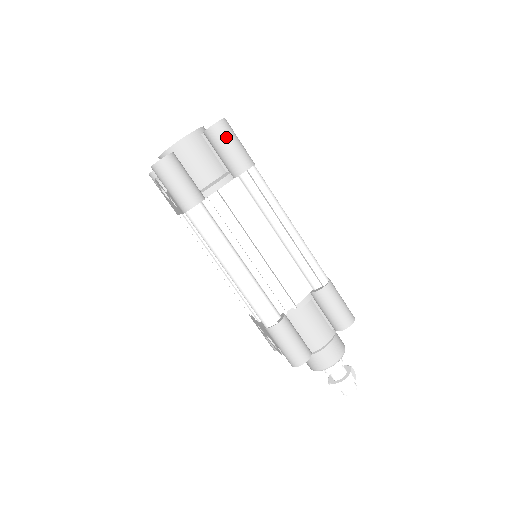
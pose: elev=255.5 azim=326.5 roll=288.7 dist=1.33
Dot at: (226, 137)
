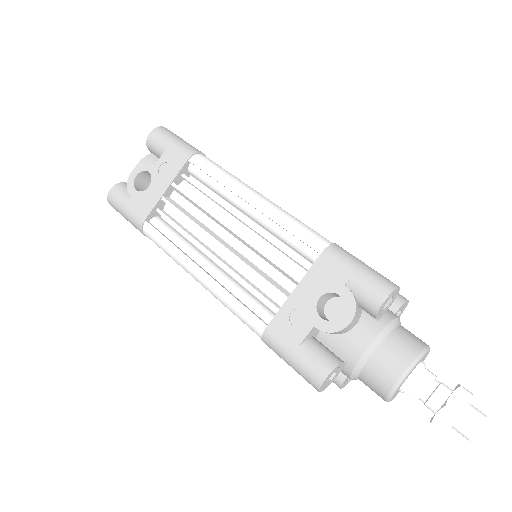
Dot at: occluded
